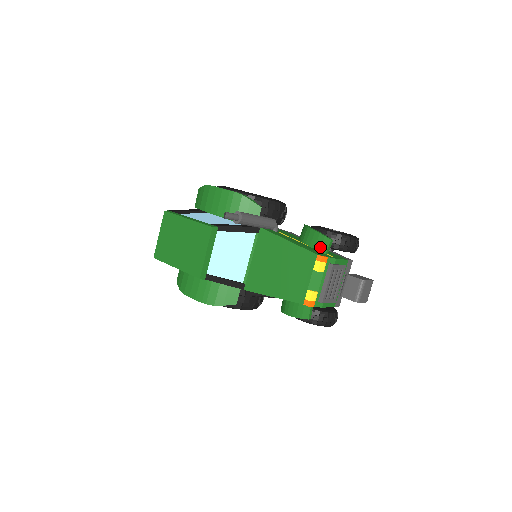
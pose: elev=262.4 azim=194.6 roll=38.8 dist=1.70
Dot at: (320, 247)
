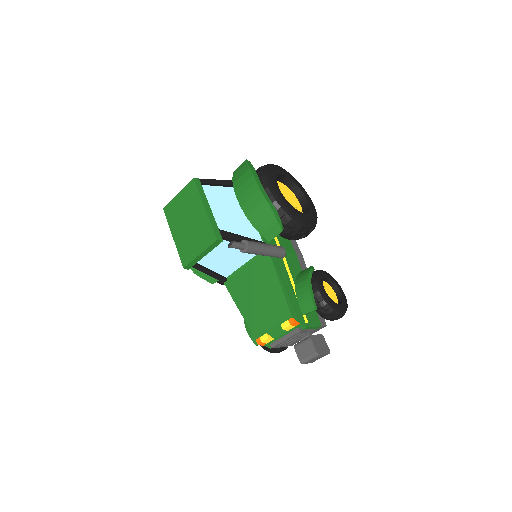
Dot at: (303, 306)
